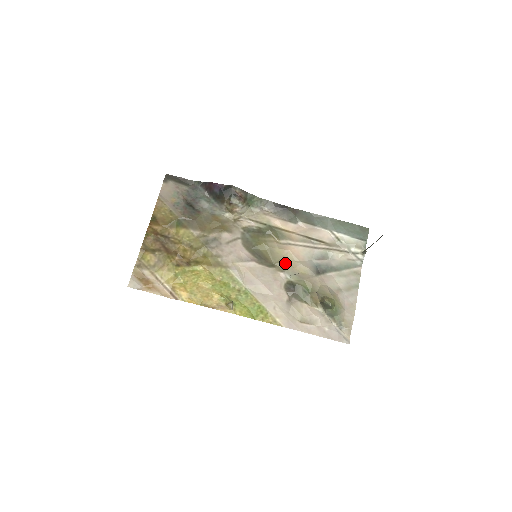
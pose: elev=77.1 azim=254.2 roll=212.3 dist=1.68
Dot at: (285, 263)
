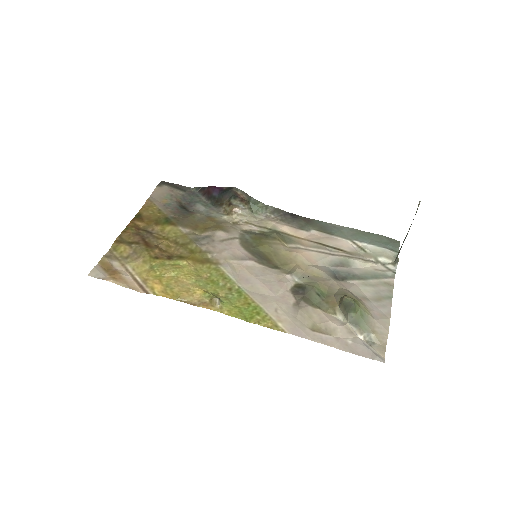
Dot at: (293, 265)
